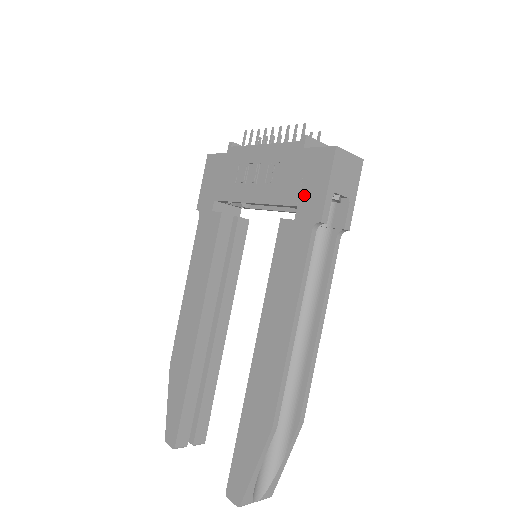
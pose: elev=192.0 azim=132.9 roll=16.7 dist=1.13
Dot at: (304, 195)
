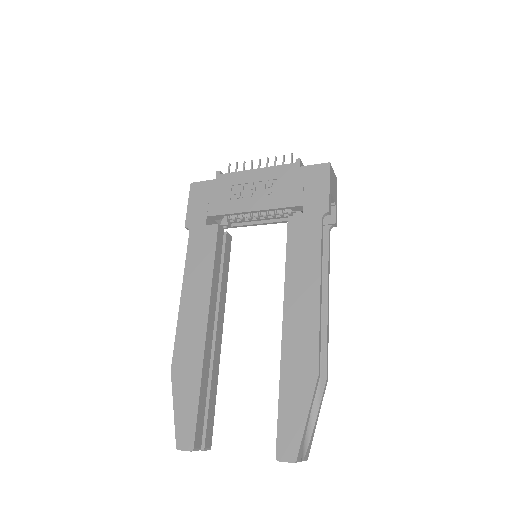
Dot at: (308, 197)
